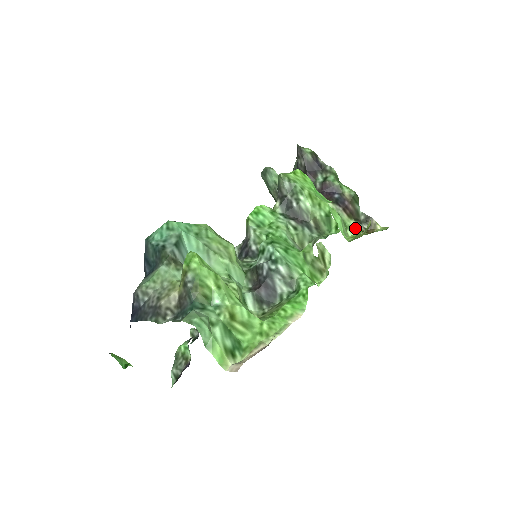
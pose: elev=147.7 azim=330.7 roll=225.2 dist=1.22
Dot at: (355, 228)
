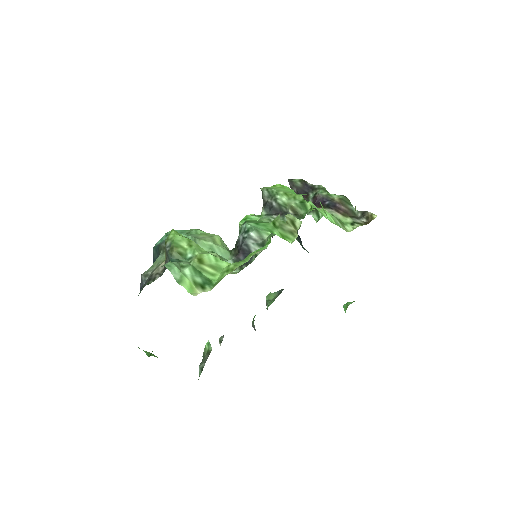
Dot at: (352, 223)
